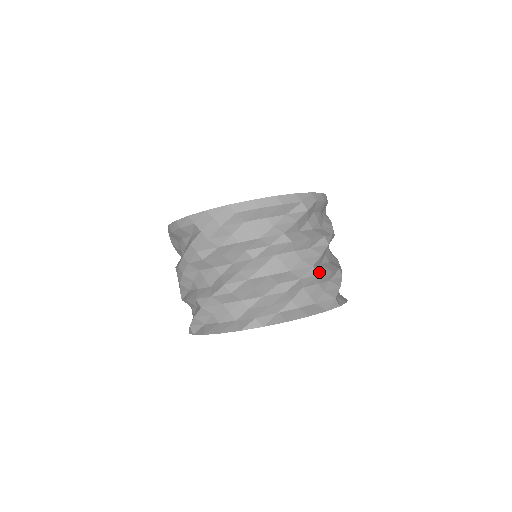
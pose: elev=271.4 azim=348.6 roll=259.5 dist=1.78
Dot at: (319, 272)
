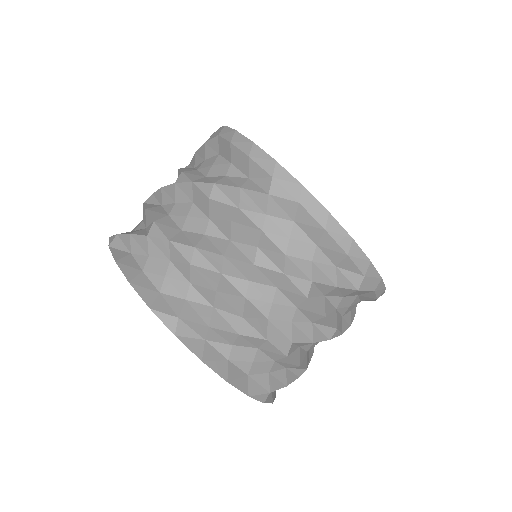
Dot at: (198, 266)
